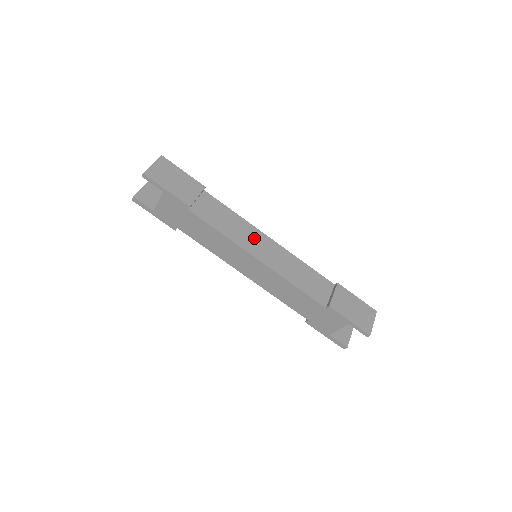
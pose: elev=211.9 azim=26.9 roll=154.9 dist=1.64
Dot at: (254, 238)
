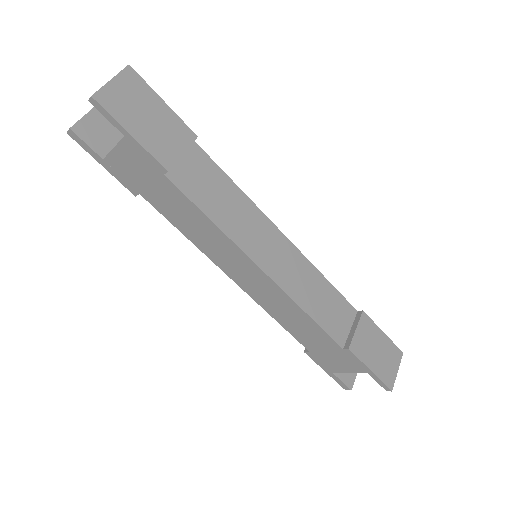
Dot at: (260, 233)
